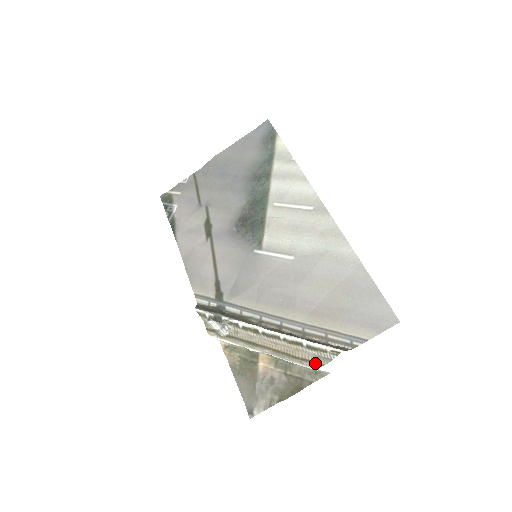
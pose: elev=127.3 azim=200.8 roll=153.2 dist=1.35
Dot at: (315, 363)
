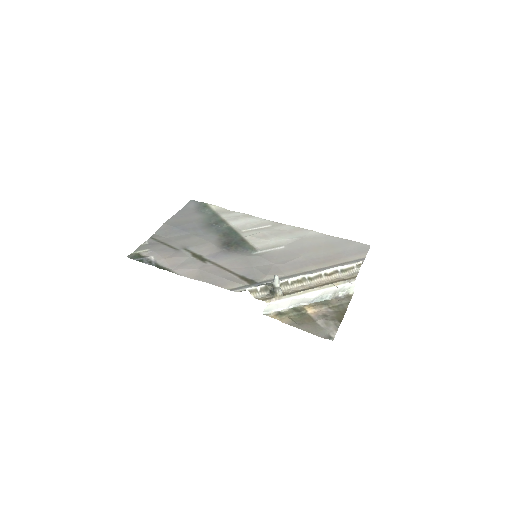
Dot at: (351, 278)
